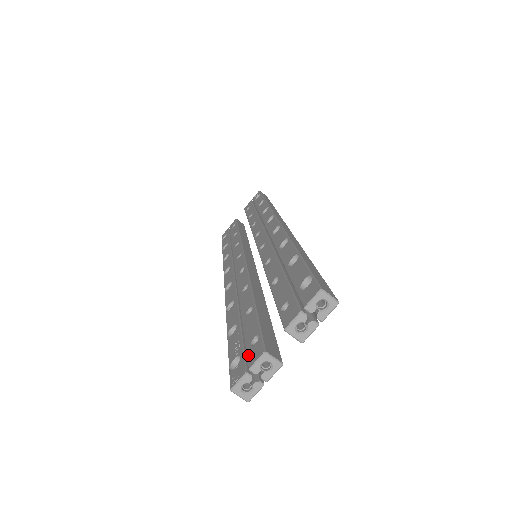
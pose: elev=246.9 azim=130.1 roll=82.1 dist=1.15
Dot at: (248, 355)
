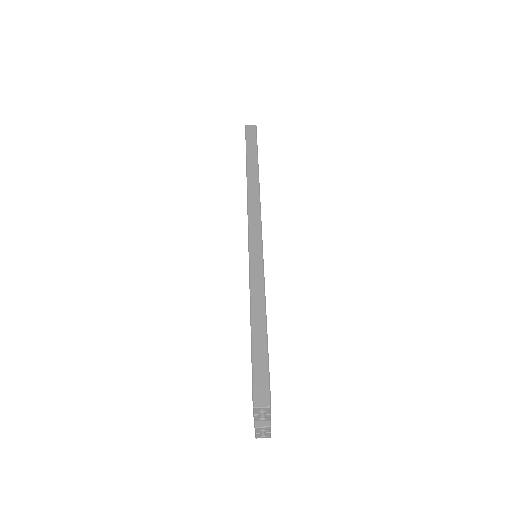
Dot at: occluded
